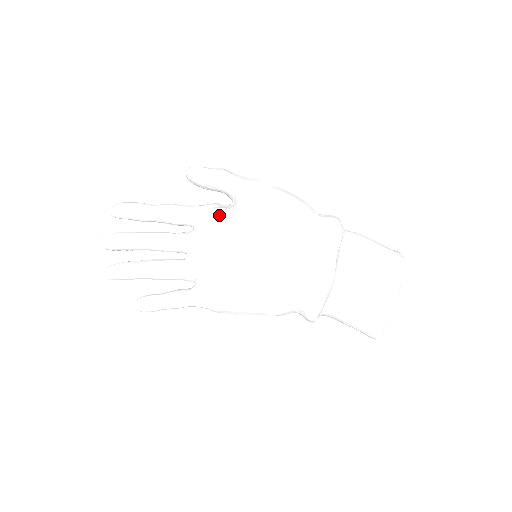
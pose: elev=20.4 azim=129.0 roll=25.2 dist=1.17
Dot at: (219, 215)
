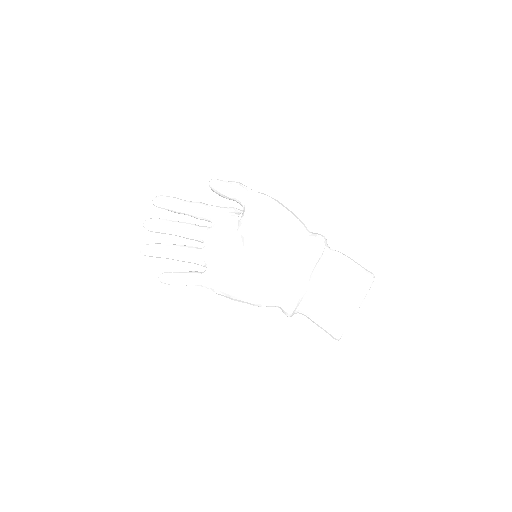
Dot at: (231, 219)
